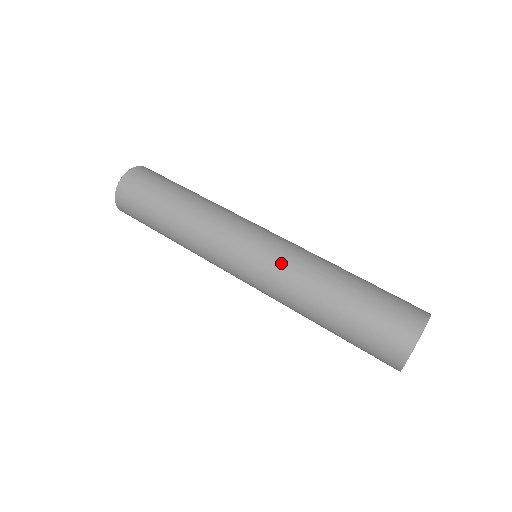
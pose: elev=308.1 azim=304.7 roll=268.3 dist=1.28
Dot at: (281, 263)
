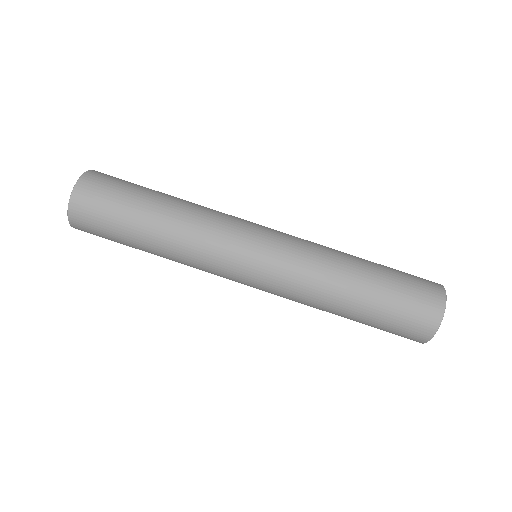
Dot at: (300, 251)
